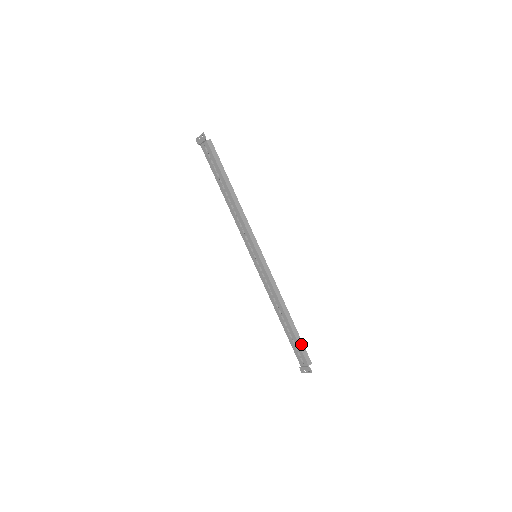
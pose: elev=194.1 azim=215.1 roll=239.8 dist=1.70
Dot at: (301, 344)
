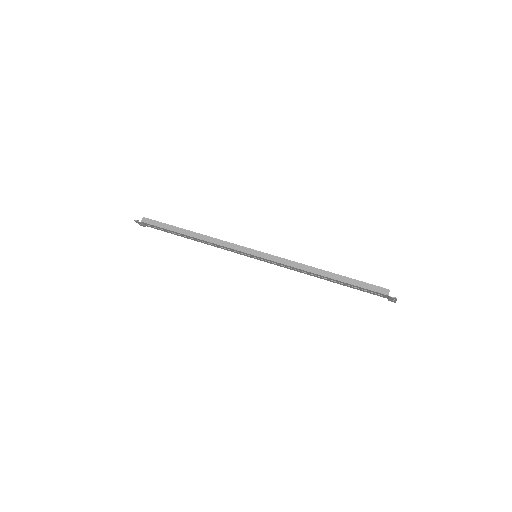
Dot at: (362, 284)
